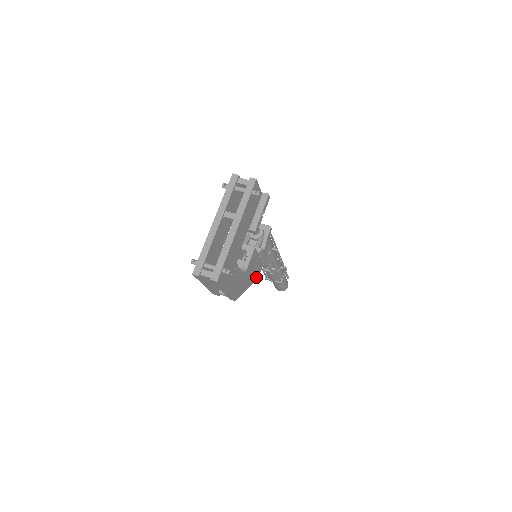
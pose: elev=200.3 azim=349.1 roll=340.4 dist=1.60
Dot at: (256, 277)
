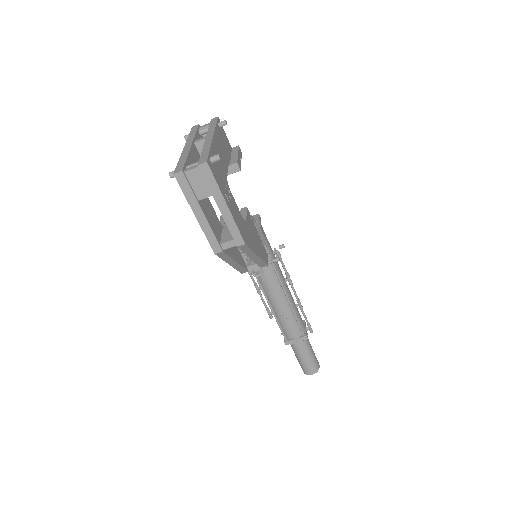
Dot at: (264, 260)
